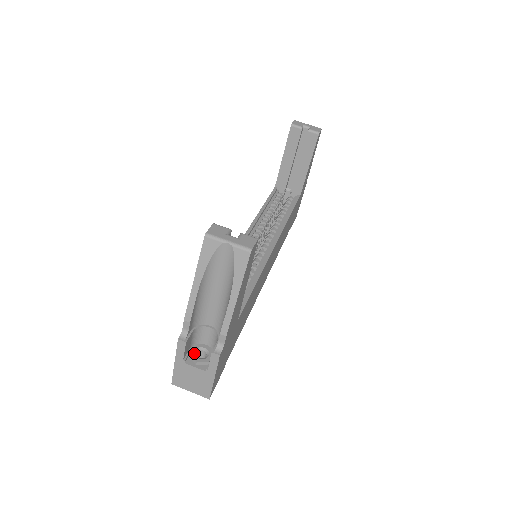
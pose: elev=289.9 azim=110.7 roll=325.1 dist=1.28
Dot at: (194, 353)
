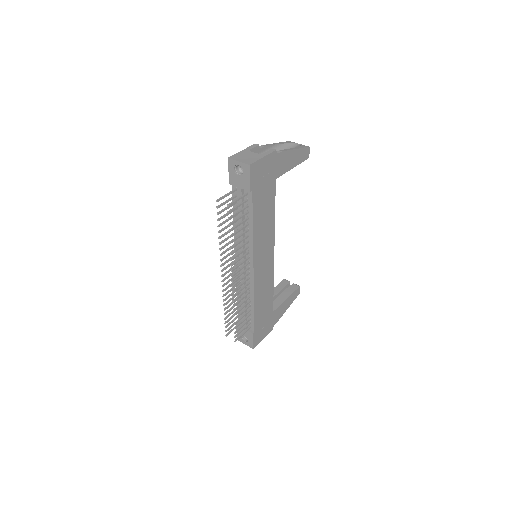
Dot at: occluded
